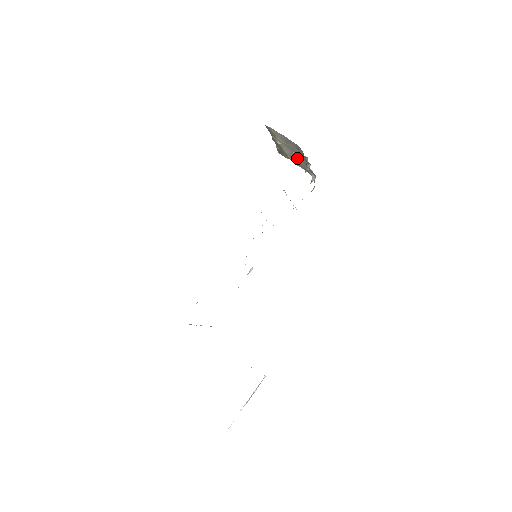
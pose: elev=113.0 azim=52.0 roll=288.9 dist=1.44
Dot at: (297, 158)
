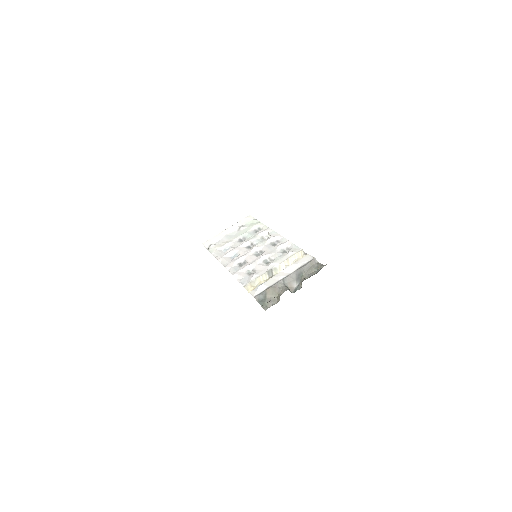
Dot at: occluded
